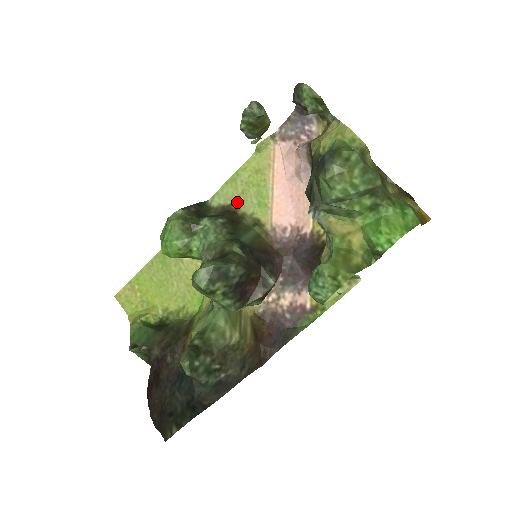
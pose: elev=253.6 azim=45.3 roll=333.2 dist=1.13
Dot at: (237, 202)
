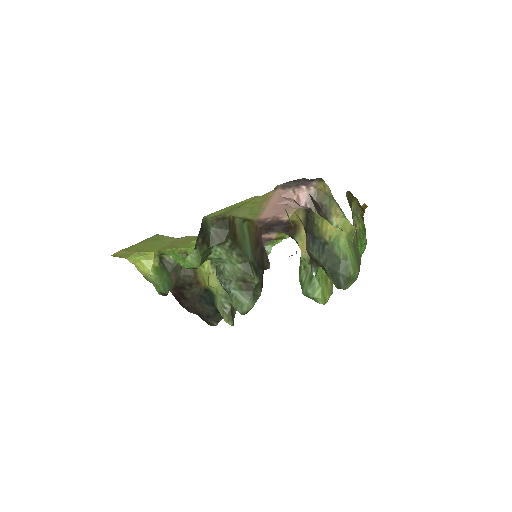
Dot at: (230, 214)
